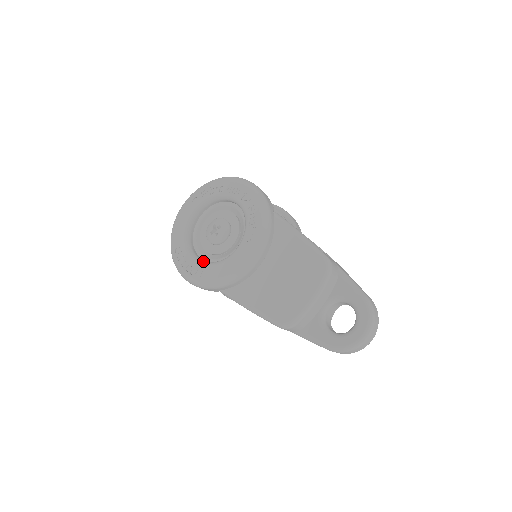
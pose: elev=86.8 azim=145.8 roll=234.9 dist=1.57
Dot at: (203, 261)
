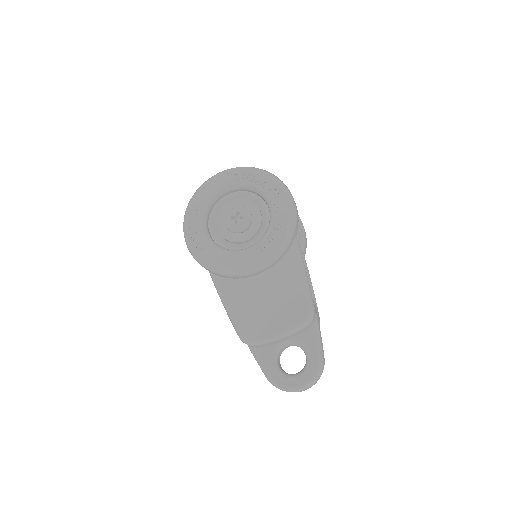
Dot at: (210, 238)
